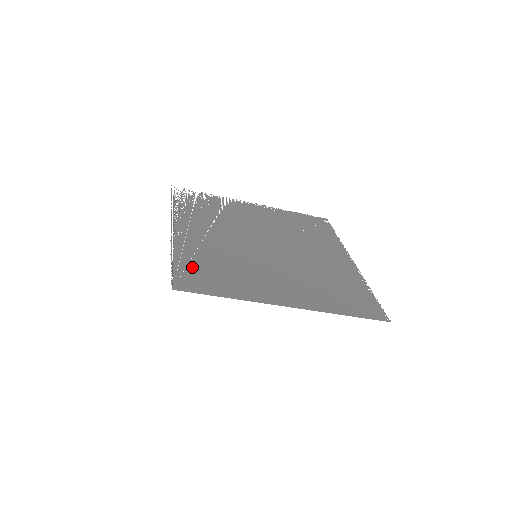
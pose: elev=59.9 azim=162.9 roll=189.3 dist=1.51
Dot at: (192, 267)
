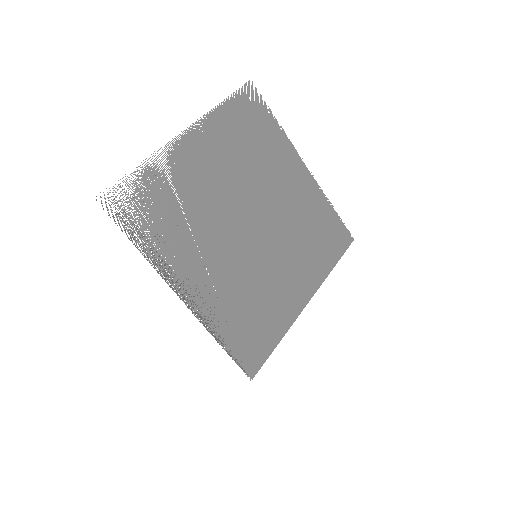
Dot at: (240, 337)
